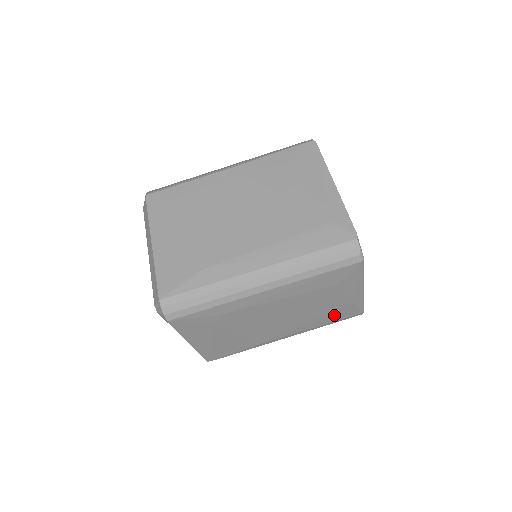
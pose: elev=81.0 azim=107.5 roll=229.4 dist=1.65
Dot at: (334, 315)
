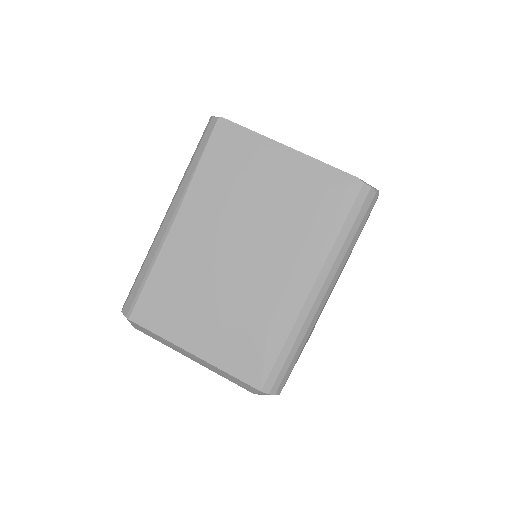
Dot at: occluded
